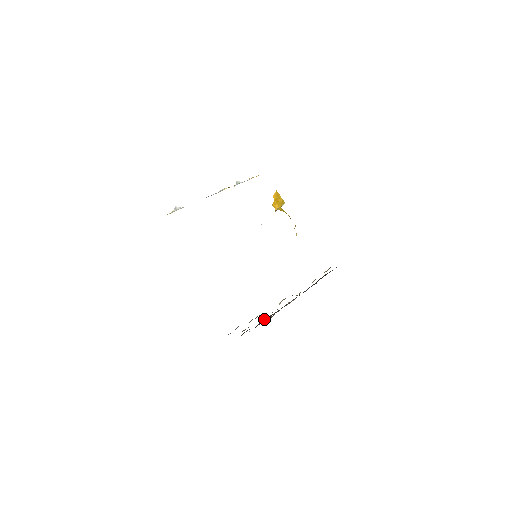
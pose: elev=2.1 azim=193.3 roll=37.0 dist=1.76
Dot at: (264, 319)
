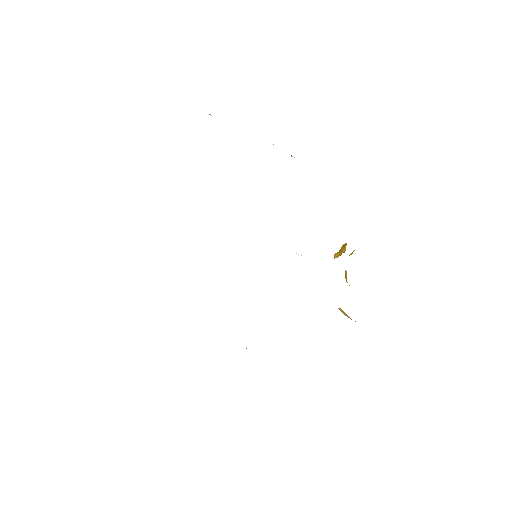
Dot at: occluded
